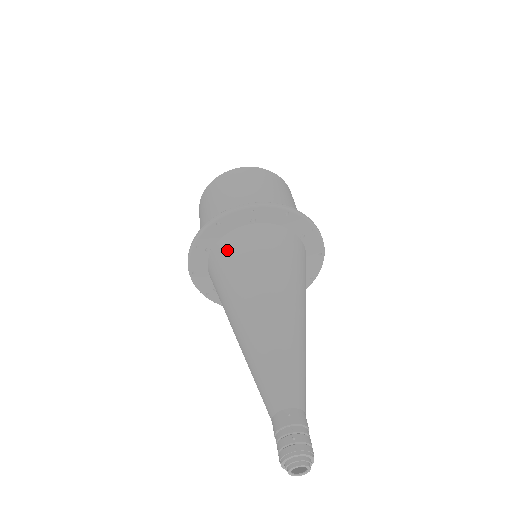
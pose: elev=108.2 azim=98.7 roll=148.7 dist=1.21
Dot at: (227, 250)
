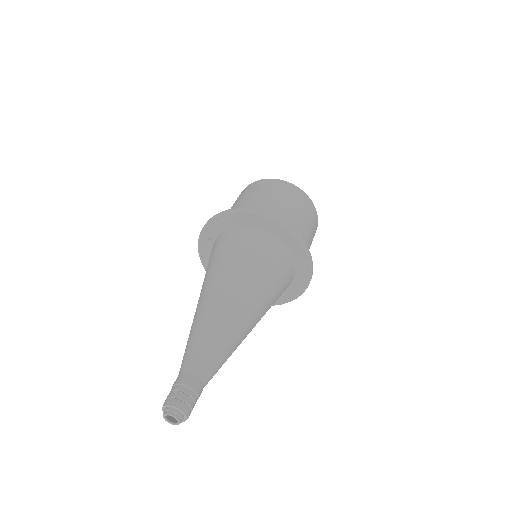
Dot at: (219, 243)
